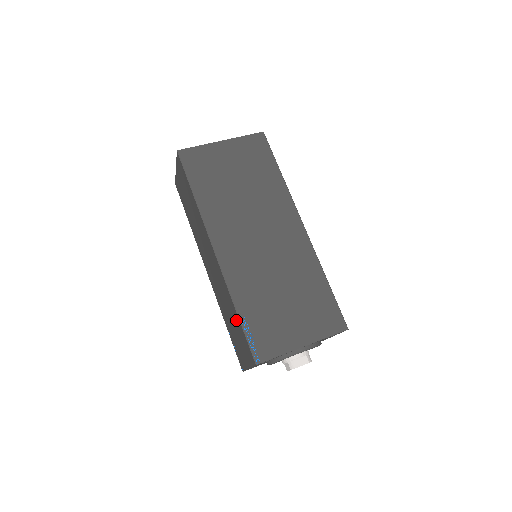
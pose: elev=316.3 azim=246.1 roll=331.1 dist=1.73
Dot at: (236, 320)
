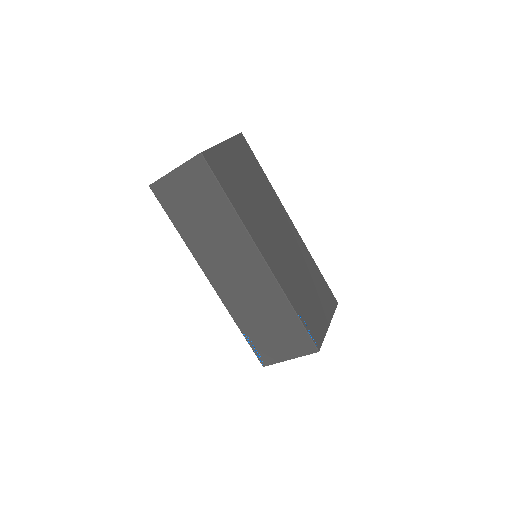
Dot at: (287, 319)
